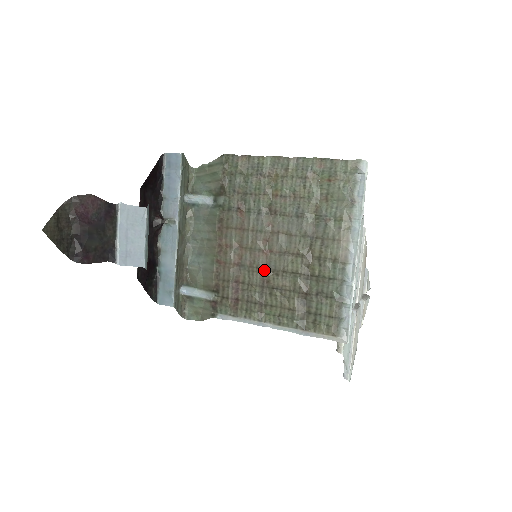
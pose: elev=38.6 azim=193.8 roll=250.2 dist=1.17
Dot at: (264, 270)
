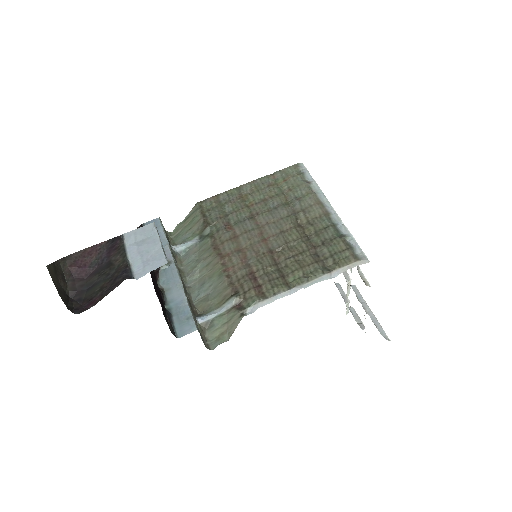
Dot at: (270, 252)
